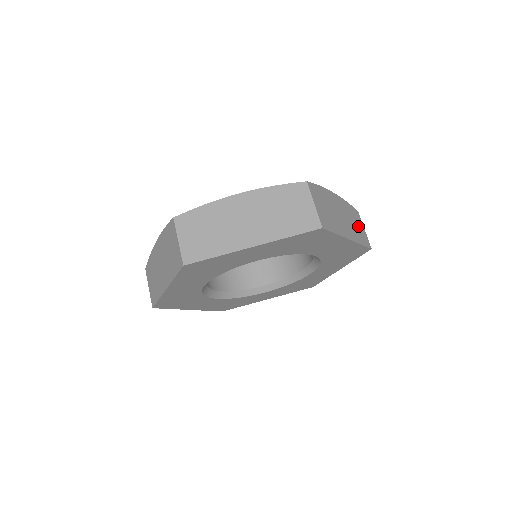
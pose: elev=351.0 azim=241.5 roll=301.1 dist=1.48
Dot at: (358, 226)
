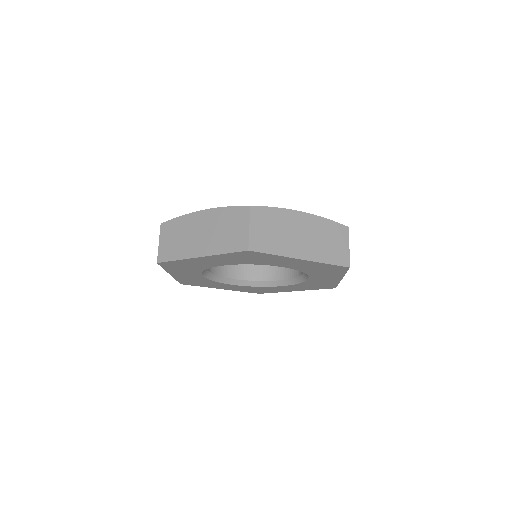
Dot at: (335, 244)
